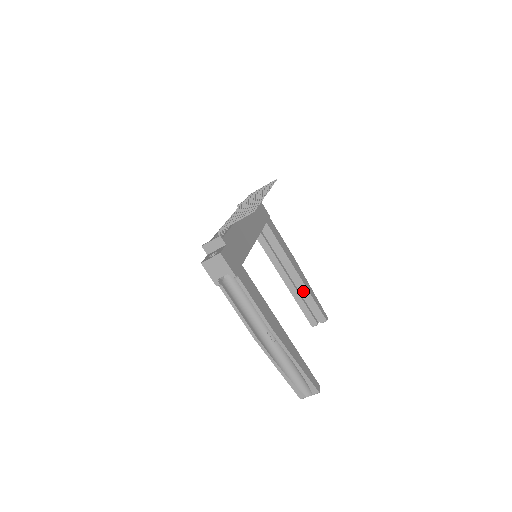
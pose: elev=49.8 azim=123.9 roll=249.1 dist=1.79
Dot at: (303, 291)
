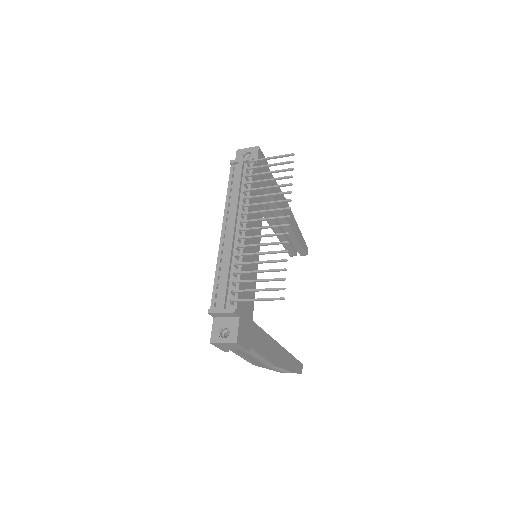
Dot at: (290, 236)
